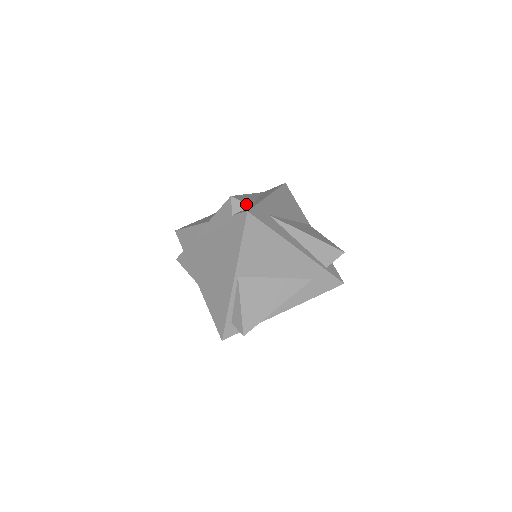
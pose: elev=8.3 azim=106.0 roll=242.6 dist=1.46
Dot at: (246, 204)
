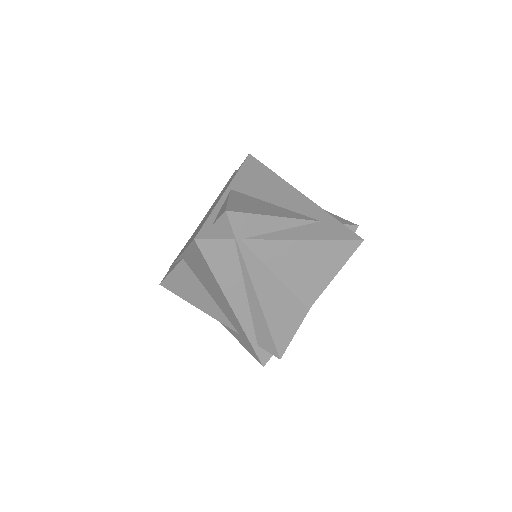
Dot at: occluded
